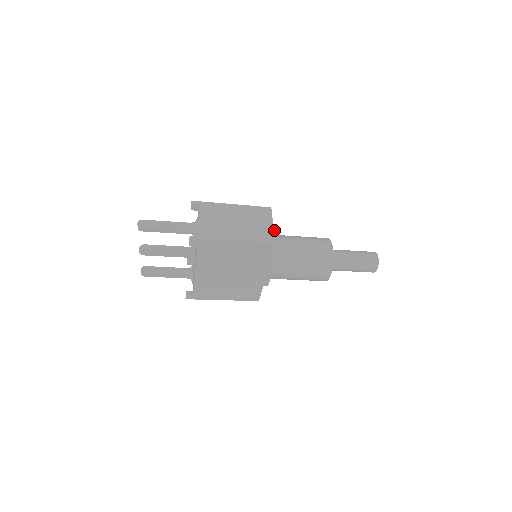
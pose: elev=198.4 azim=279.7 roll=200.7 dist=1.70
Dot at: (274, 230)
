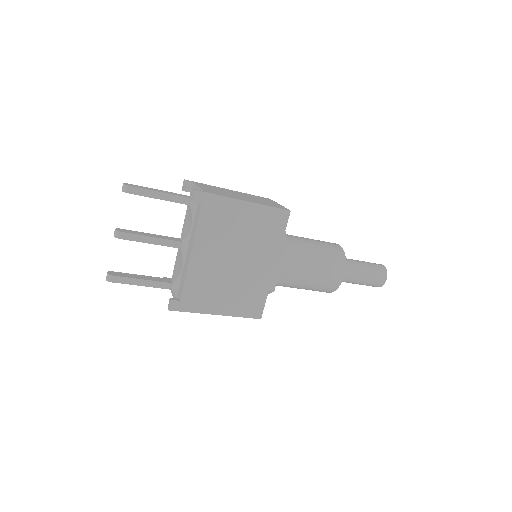
Dot at: occluded
